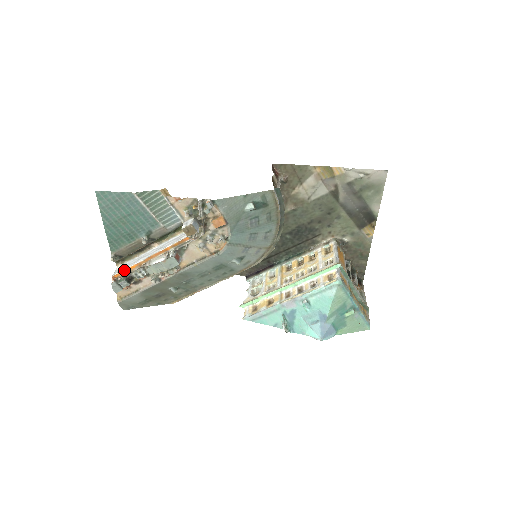
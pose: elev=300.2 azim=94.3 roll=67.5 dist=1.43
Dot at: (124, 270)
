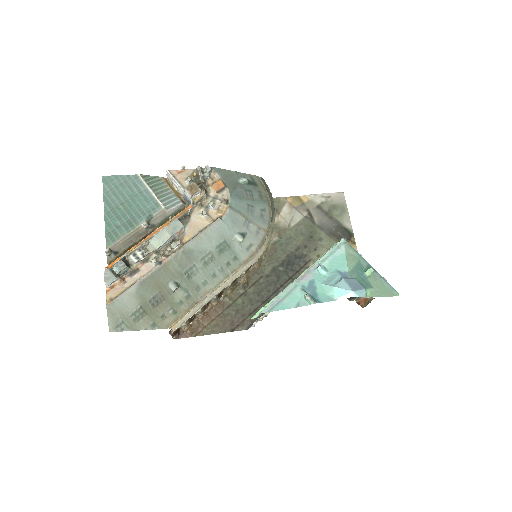
Dot at: occluded
